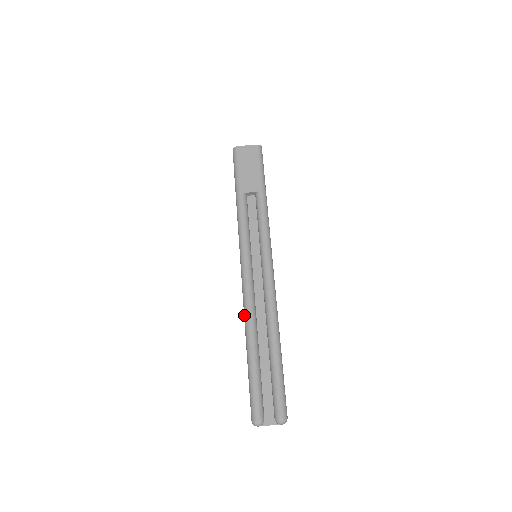
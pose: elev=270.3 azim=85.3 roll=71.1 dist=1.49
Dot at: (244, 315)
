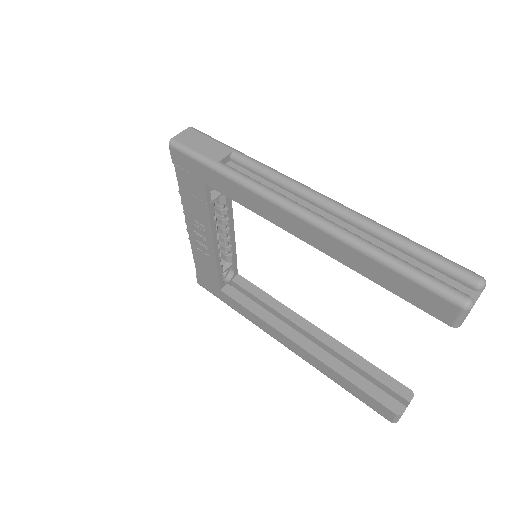
Dot at: (339, 239)
